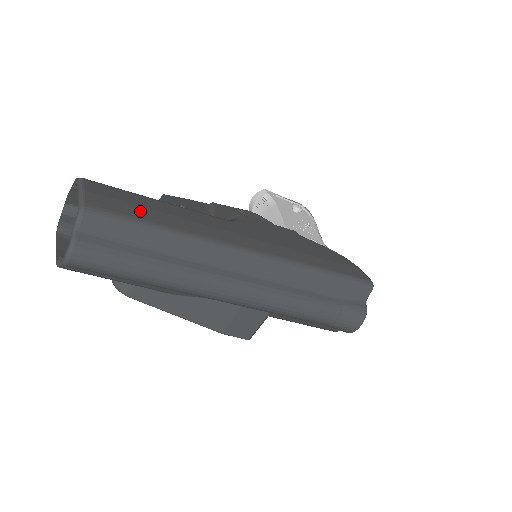
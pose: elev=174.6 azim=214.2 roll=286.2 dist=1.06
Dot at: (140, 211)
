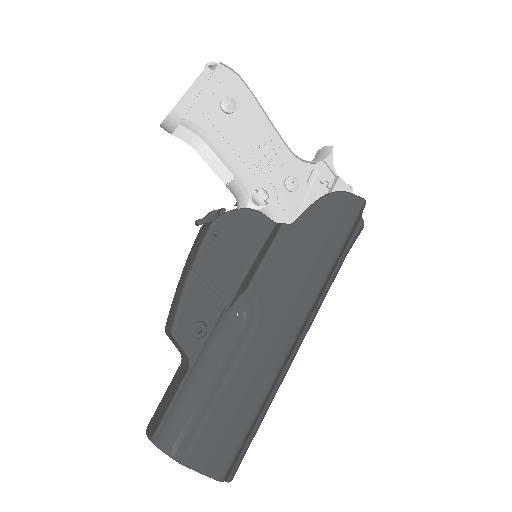
Dot at: (234, 429)
